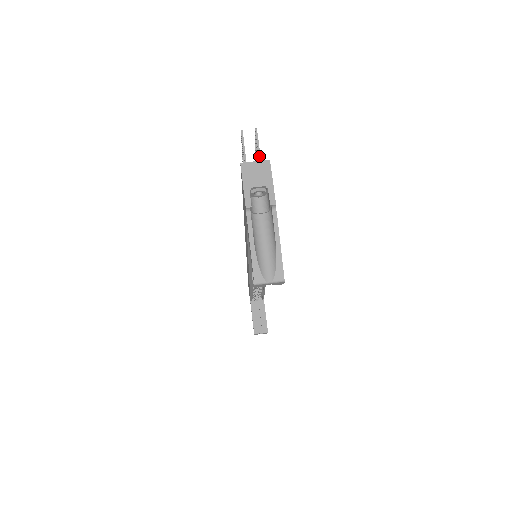
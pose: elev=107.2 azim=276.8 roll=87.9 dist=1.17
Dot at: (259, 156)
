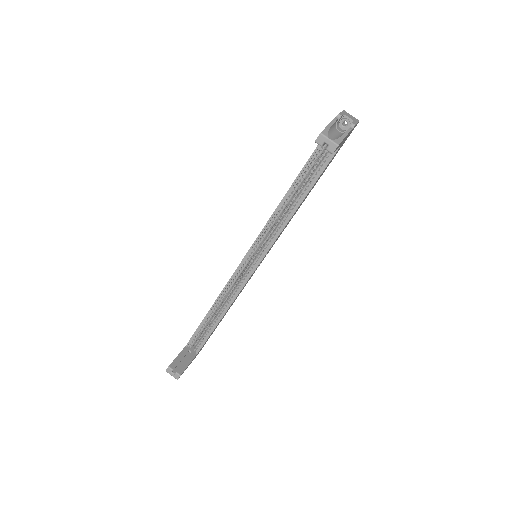
Dot at: occluded
